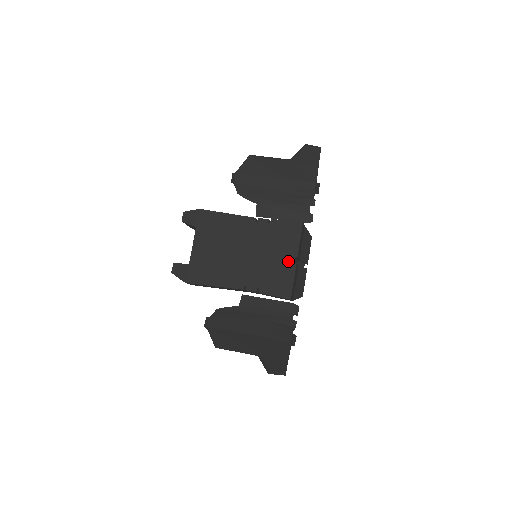
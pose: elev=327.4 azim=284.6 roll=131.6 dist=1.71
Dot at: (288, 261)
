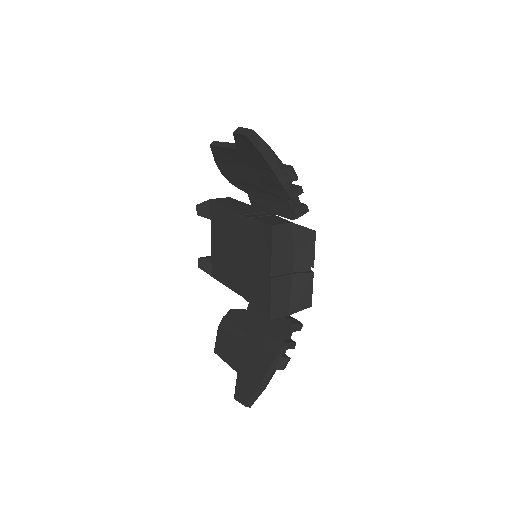
Dot at: (265, 274)
